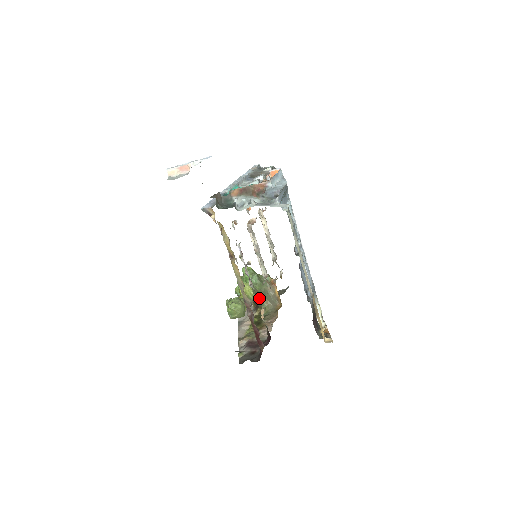
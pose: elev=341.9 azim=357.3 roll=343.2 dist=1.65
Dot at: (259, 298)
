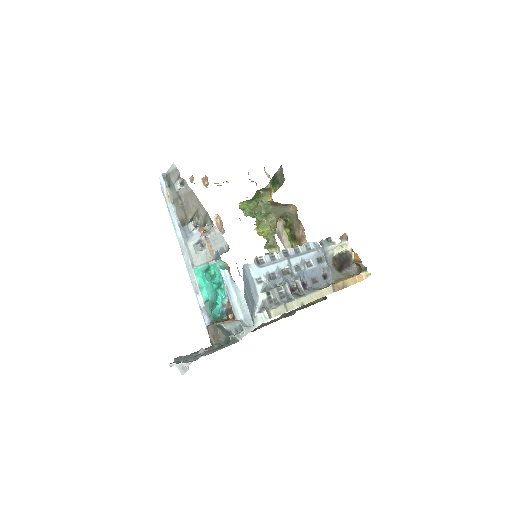
Dot at: (276, 224)
